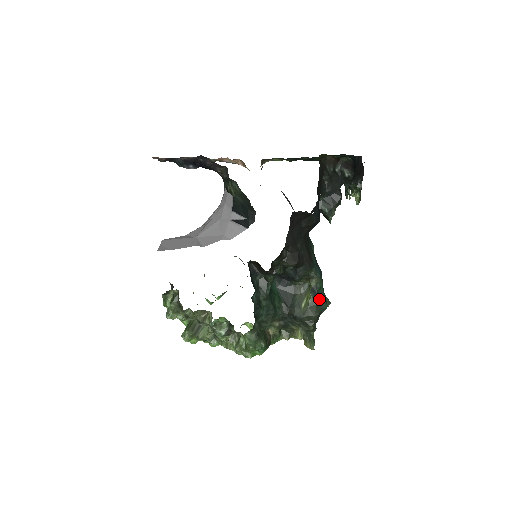
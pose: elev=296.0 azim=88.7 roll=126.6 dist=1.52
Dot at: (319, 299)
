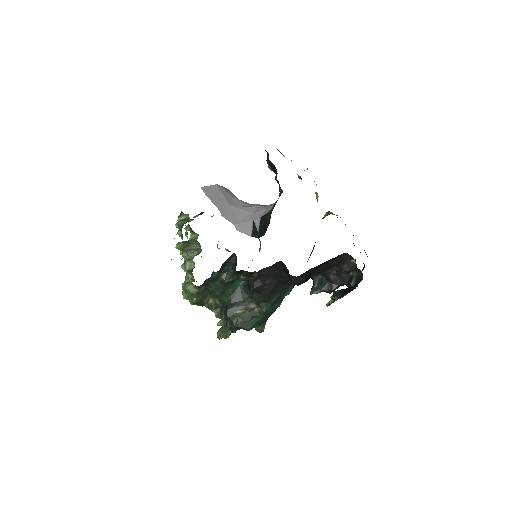
Dot at: (249, 321)
